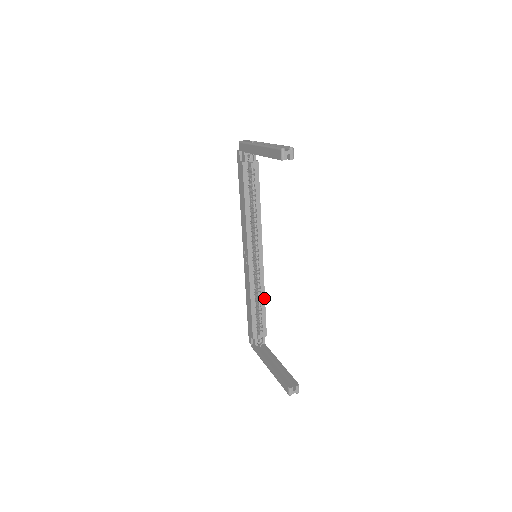
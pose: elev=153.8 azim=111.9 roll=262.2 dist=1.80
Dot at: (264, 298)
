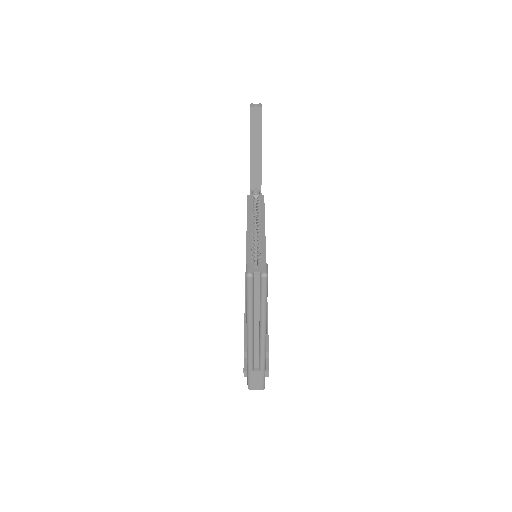
Dot at: occluded
